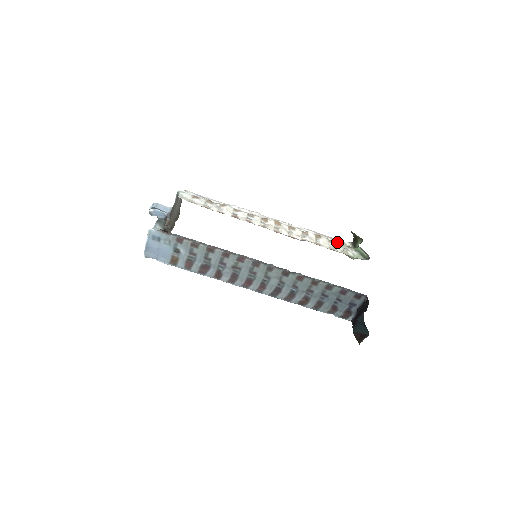
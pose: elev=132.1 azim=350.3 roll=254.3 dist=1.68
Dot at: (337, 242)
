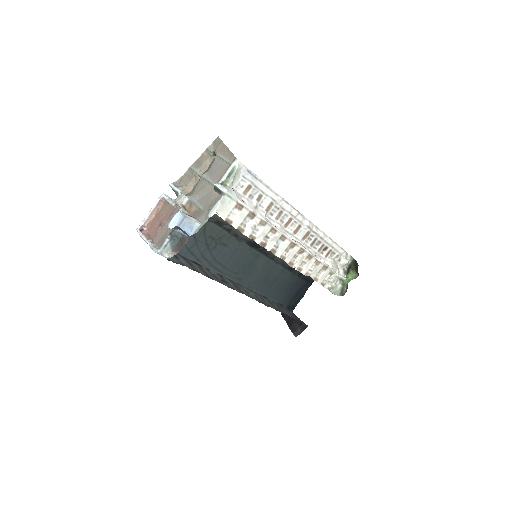
Dot at: (341, 256)
